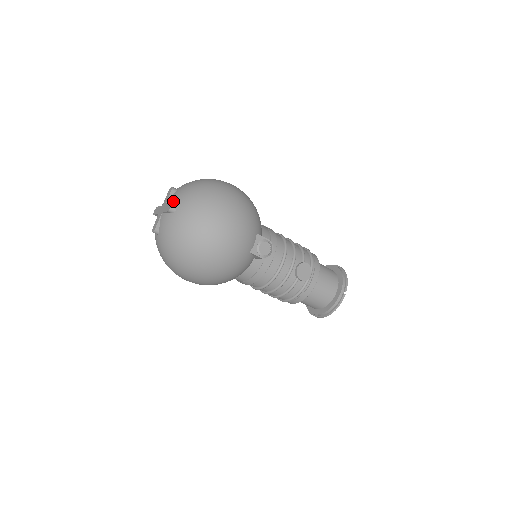
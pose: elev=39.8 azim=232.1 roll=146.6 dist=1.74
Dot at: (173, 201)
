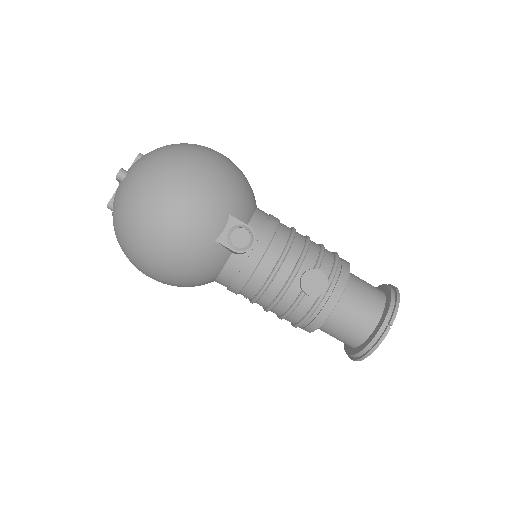
Dot at: (129, 168)
